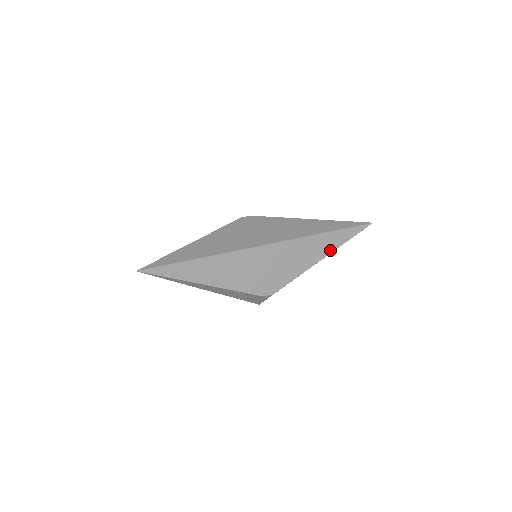
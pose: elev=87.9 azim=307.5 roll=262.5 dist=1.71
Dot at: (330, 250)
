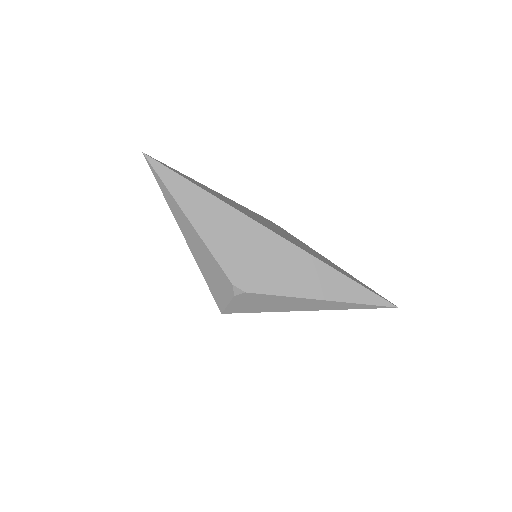
Dot at: (334, 297)
